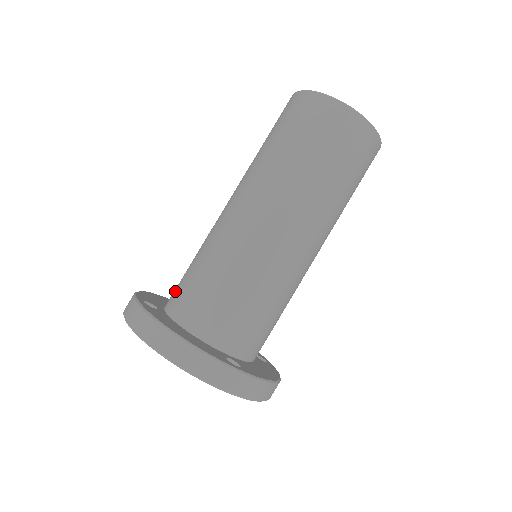
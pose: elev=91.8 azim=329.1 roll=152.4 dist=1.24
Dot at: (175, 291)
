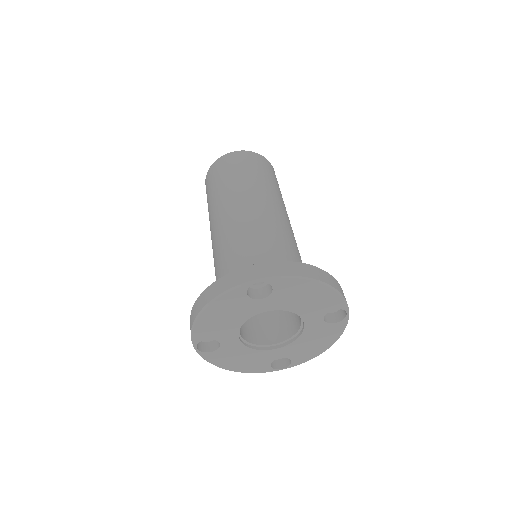
Dot at: occluded
